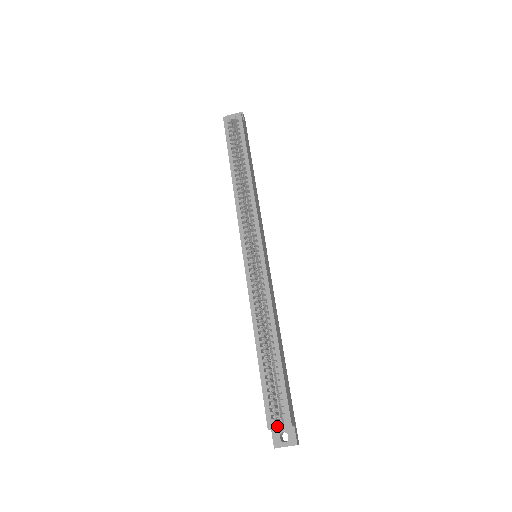
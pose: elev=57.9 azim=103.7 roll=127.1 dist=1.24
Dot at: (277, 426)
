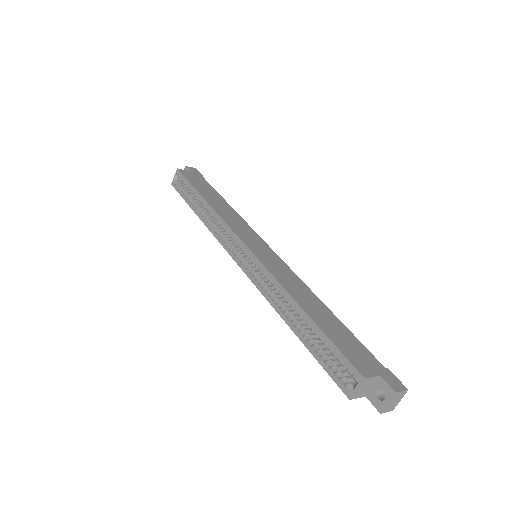
Dot at: (353, 389)
